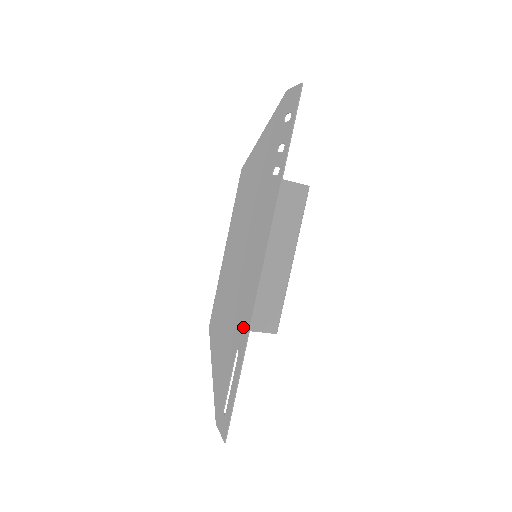
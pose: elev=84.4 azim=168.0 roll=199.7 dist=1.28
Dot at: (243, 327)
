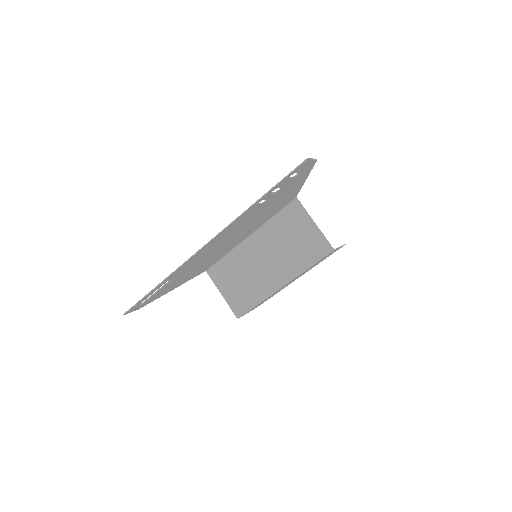
Dot at: (179, 270)
